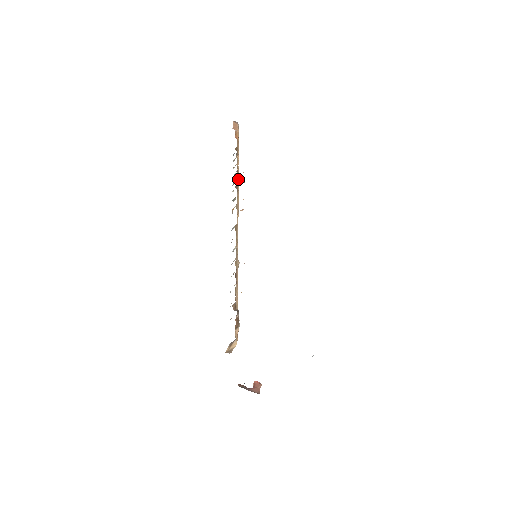
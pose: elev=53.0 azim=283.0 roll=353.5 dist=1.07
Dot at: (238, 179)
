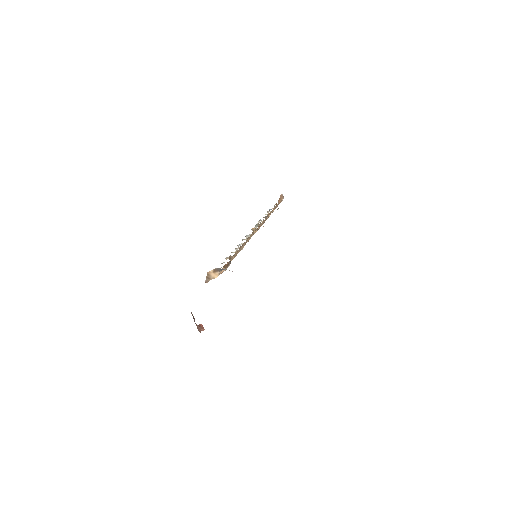
Dot at: (267, 217)
